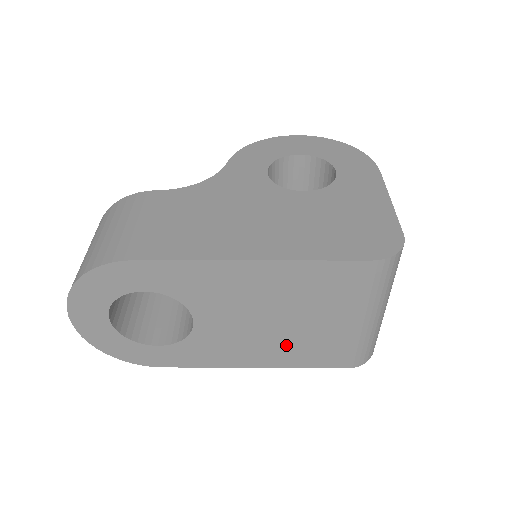
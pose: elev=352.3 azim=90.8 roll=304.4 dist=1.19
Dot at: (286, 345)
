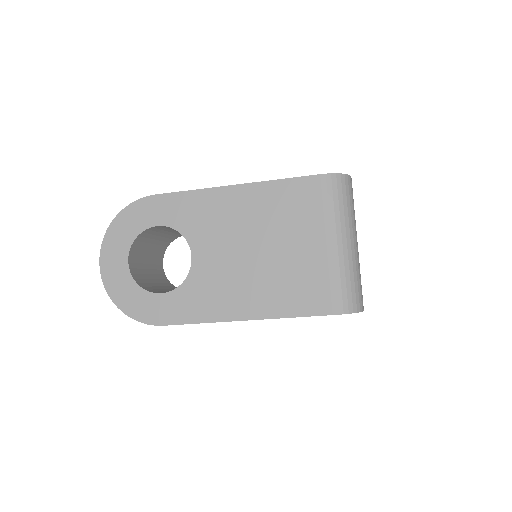
Dot at: (270, 283)
